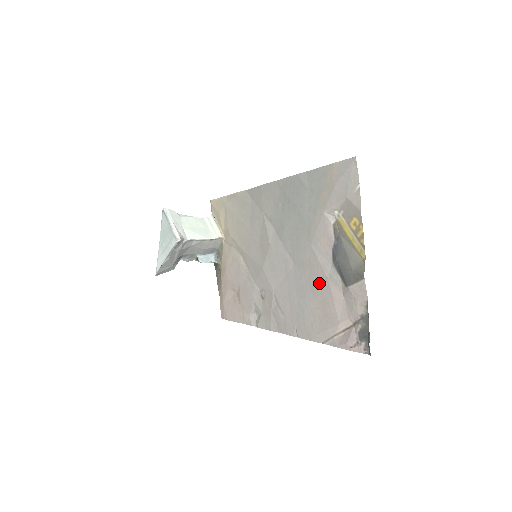
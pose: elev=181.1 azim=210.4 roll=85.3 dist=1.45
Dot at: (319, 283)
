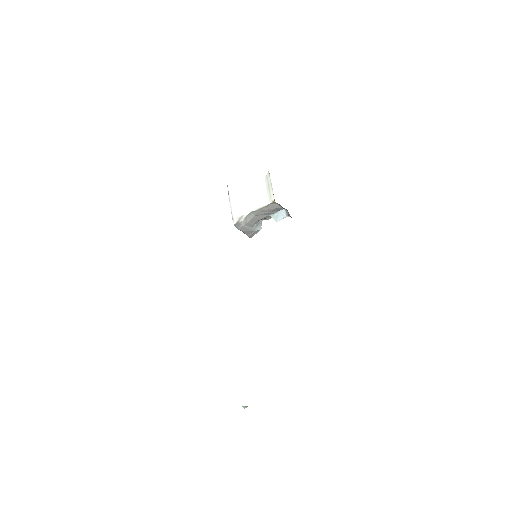
Dot at: occluded
